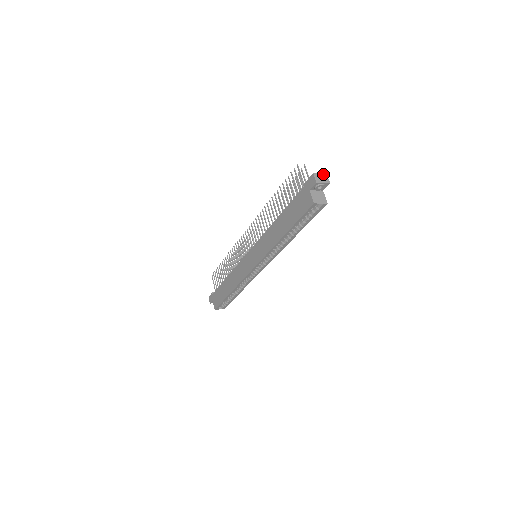
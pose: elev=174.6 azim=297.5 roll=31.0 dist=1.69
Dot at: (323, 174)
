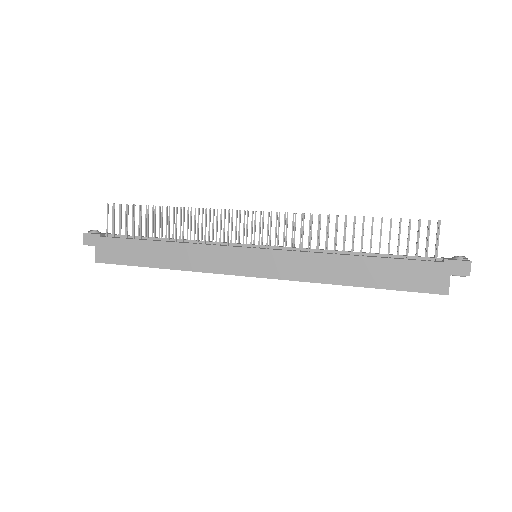
Dot at: (469, 260)
